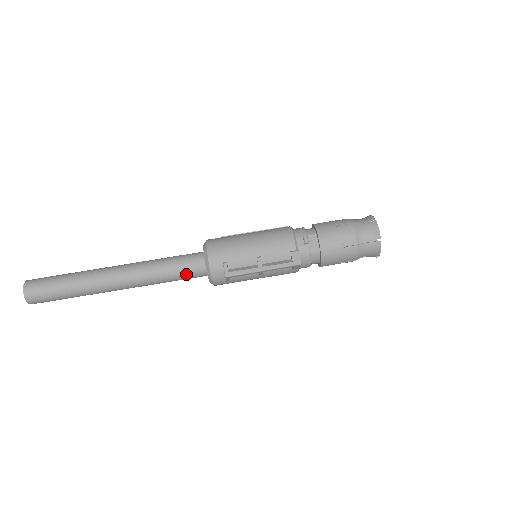
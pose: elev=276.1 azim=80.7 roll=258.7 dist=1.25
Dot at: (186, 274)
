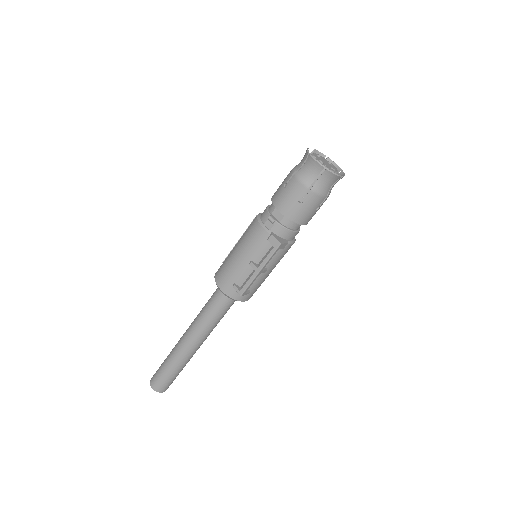
Dot at: (223, 308)
